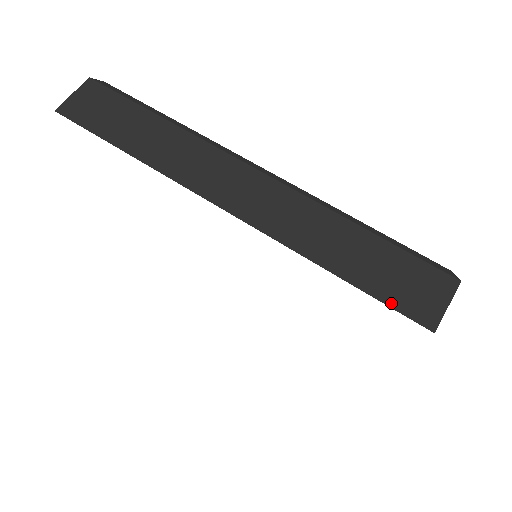
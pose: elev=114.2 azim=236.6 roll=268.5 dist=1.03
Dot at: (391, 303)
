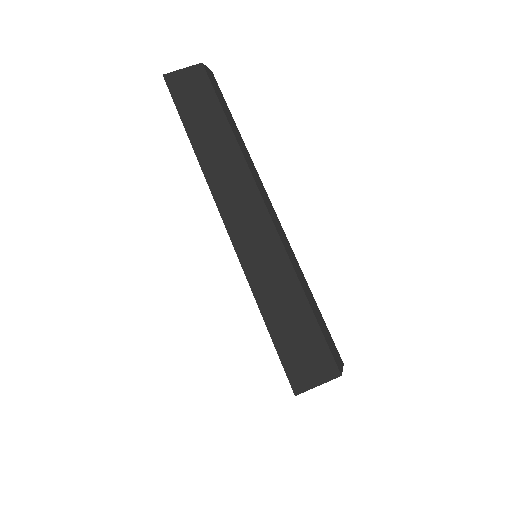
Dot at: (283, 357)
